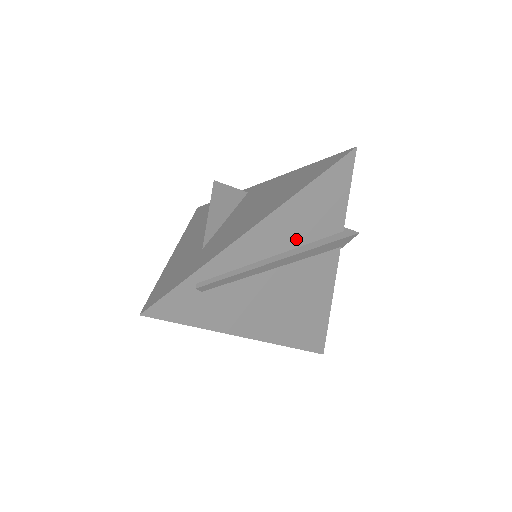
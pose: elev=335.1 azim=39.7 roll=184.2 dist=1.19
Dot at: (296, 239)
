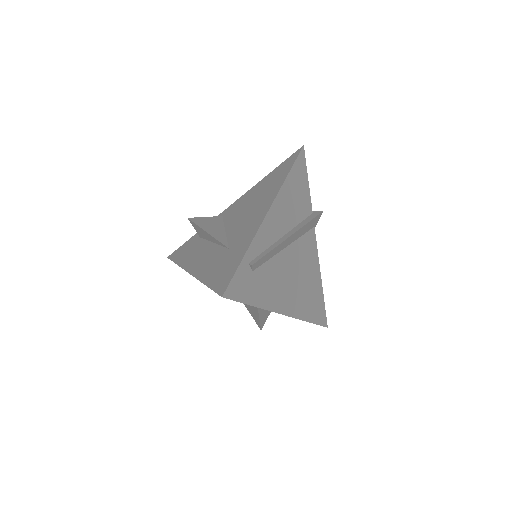
Dot at: (291, 221)
